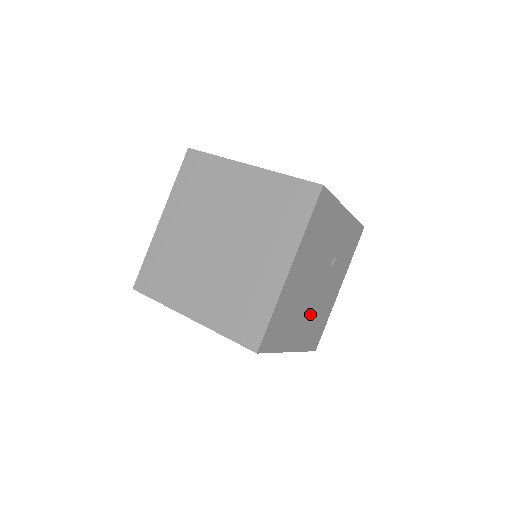
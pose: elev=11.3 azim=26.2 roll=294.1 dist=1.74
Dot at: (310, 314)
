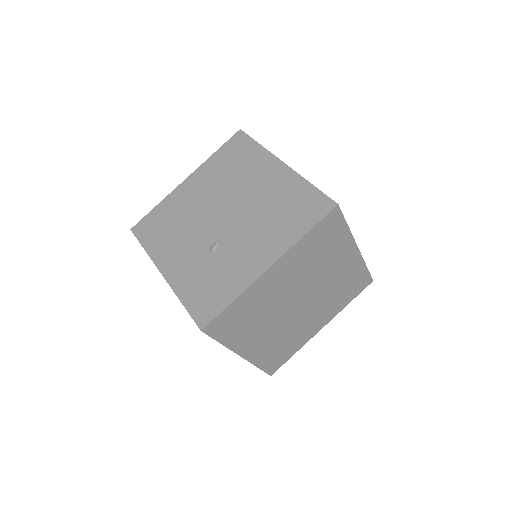
Dot at: occluded
